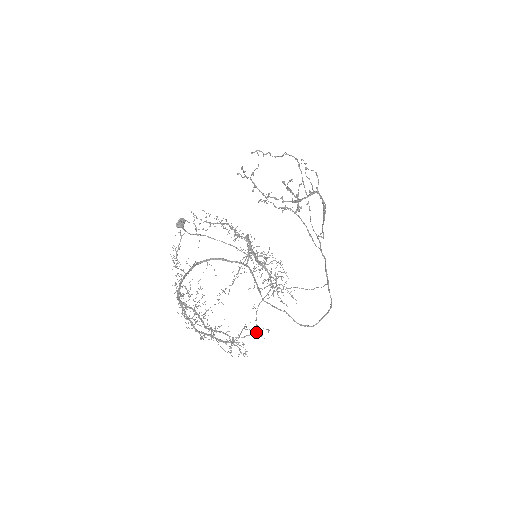
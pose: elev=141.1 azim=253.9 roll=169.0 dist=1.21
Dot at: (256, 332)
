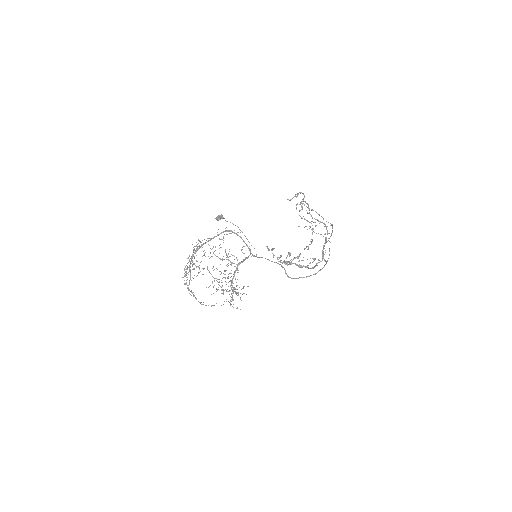
Dot at: occluded
